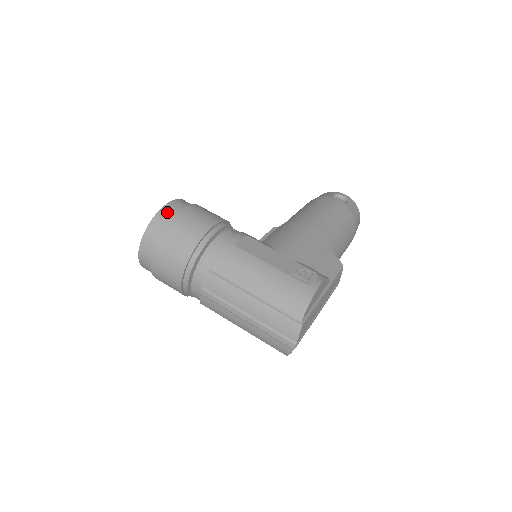
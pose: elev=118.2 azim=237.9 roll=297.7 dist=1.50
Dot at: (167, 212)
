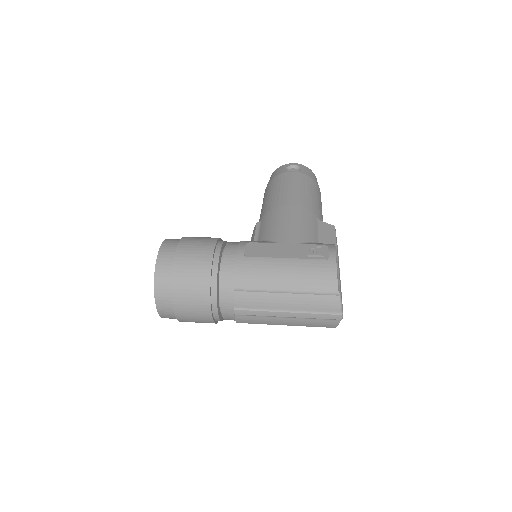
Dot at: (165, 257)
